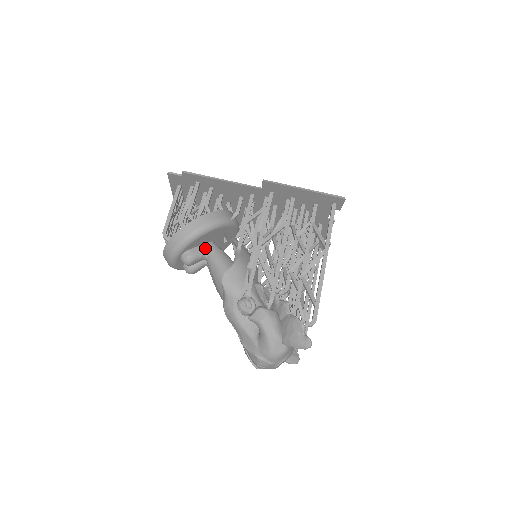
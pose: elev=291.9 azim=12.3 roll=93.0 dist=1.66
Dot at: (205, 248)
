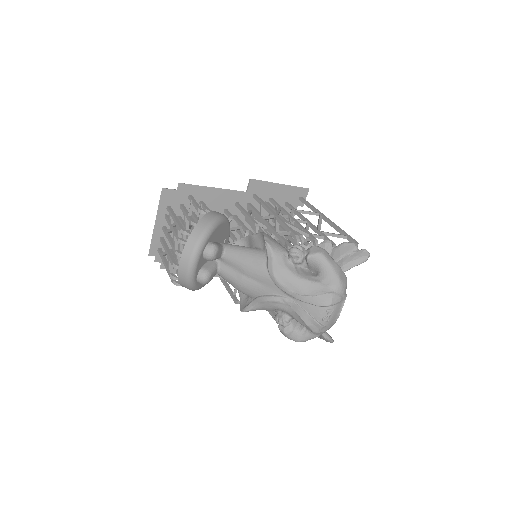
Dot at: (220, 244)
